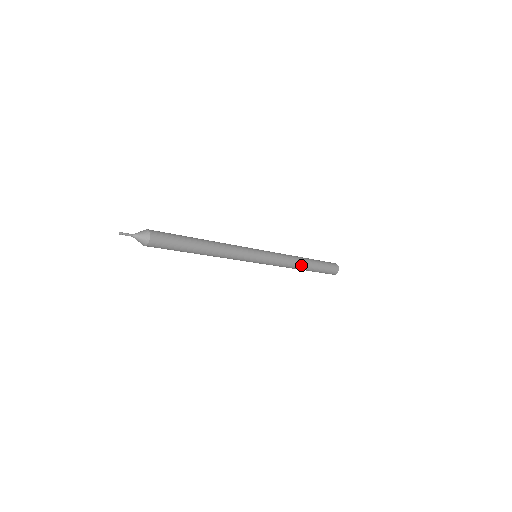
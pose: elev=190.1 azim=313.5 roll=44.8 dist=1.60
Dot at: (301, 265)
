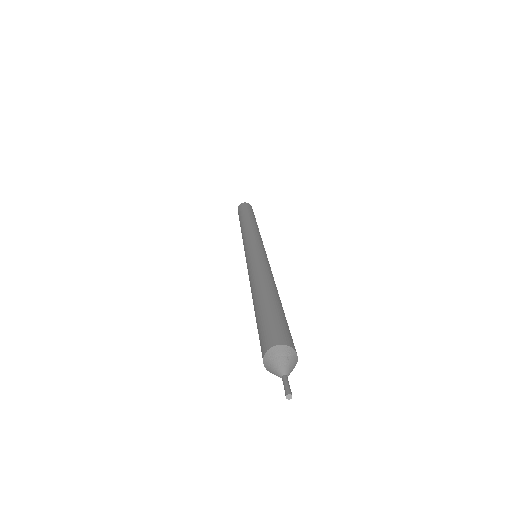
Dot at: occluded
